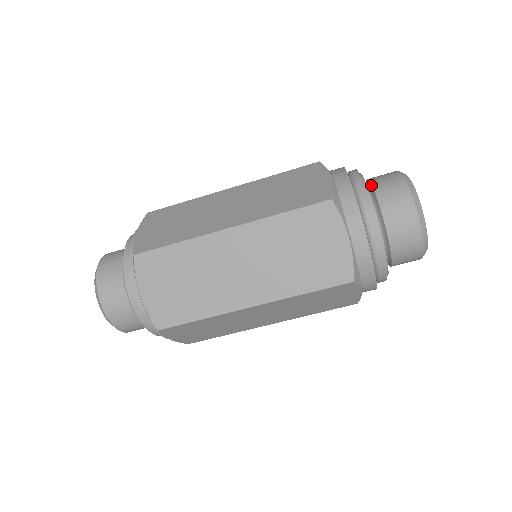
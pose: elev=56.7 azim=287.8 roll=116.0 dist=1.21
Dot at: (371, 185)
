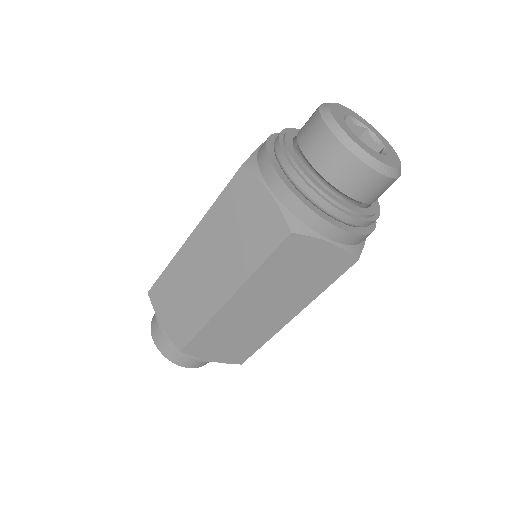
Dot at: occluded
